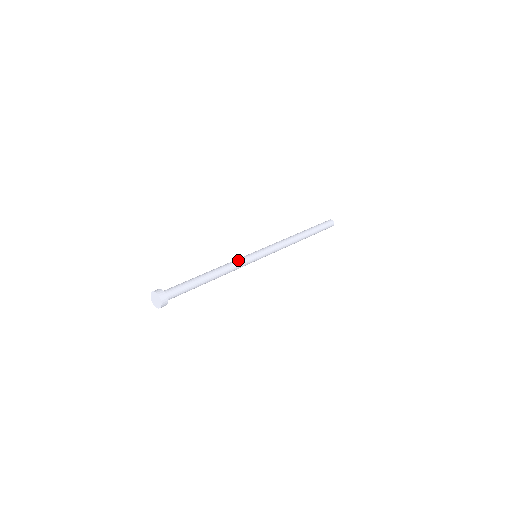
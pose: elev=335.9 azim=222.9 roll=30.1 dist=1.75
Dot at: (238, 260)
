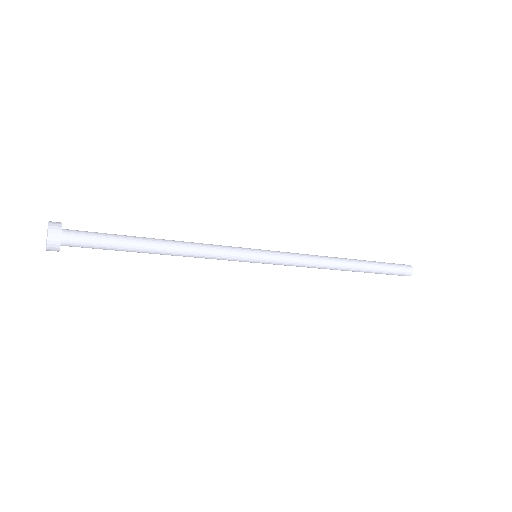
Dot at: (218, 245)
